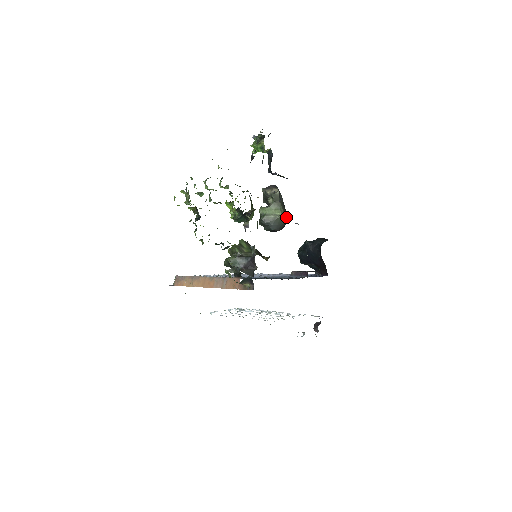
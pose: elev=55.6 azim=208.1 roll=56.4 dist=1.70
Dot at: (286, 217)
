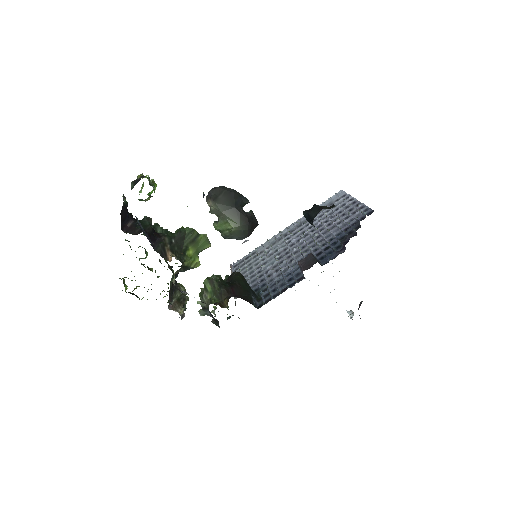
Dot at: (245, 221)
